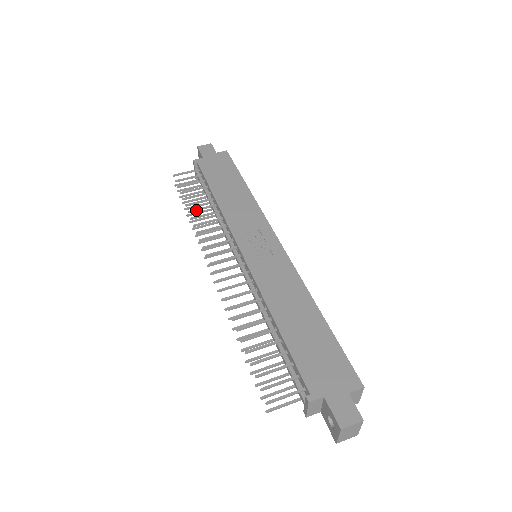
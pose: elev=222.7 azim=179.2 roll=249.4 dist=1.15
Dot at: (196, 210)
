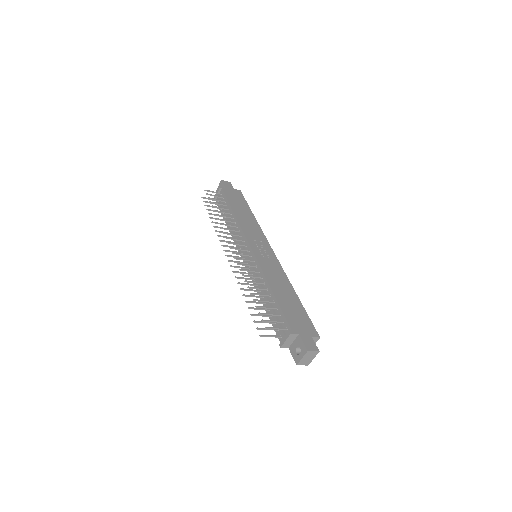
Dot at: (221, 215)
